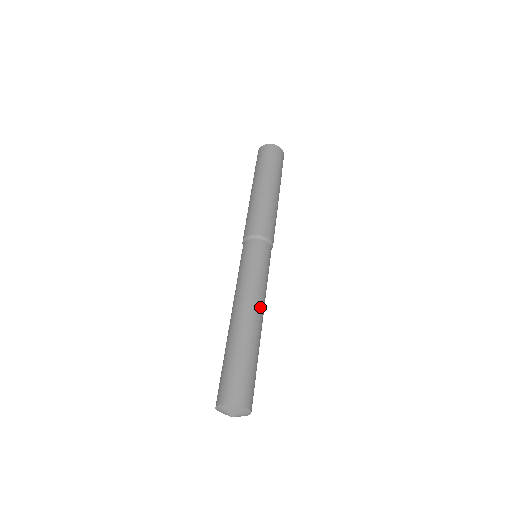
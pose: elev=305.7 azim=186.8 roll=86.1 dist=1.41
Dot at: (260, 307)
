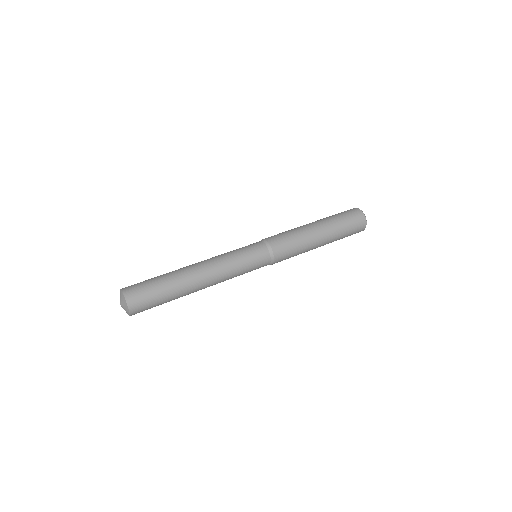
Dot at: (210, 273)
